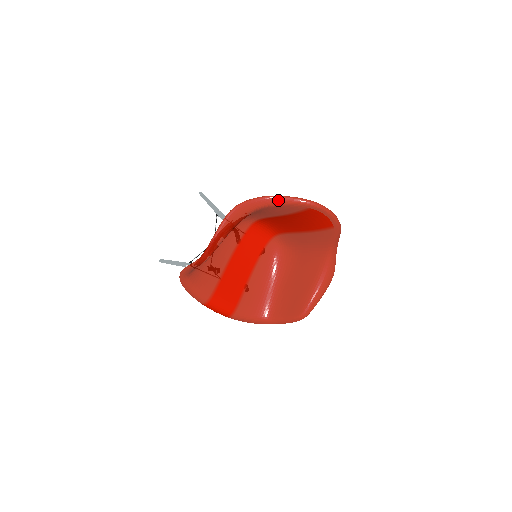
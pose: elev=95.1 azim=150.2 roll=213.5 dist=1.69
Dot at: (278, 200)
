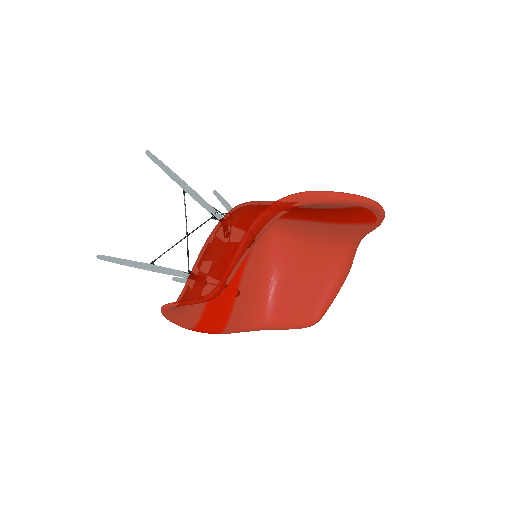
Dot at: (317, 198)
